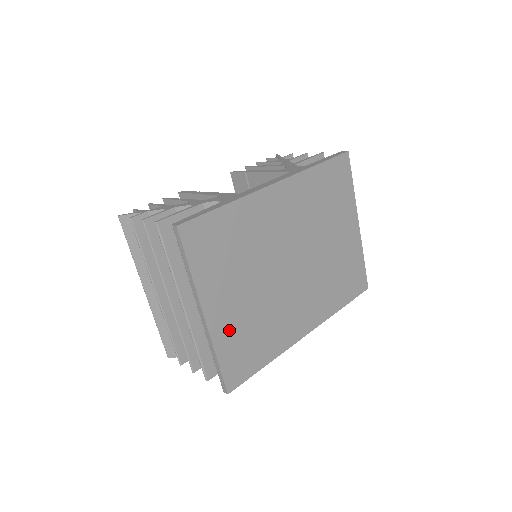
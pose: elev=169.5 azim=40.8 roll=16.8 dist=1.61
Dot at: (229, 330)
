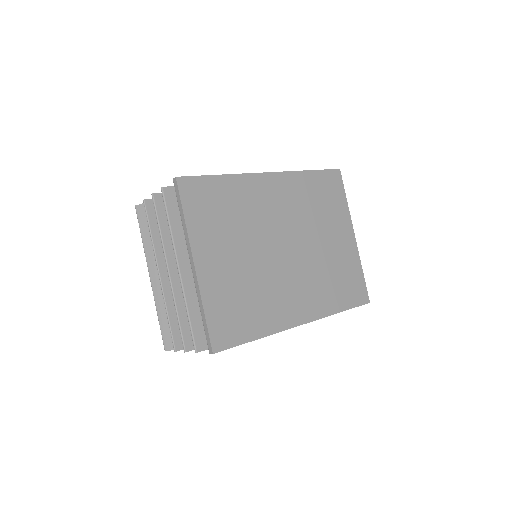
Dot at: (218, 287)
